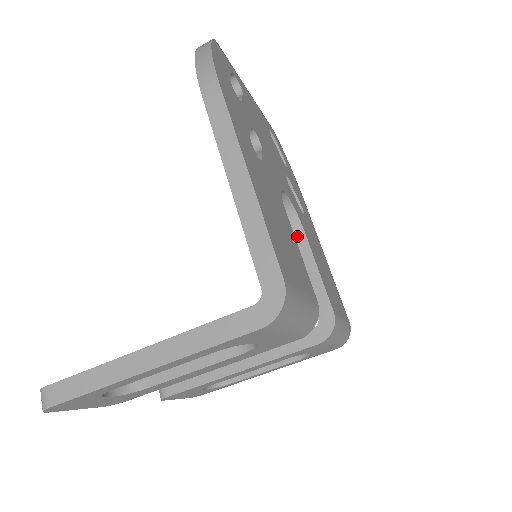
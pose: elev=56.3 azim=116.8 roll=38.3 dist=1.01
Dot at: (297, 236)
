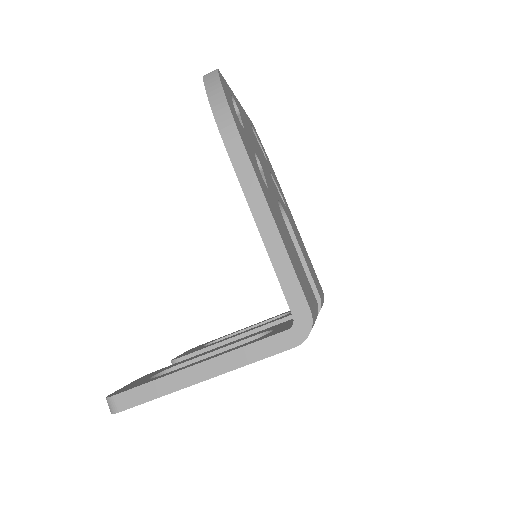
Dot at: occluded
